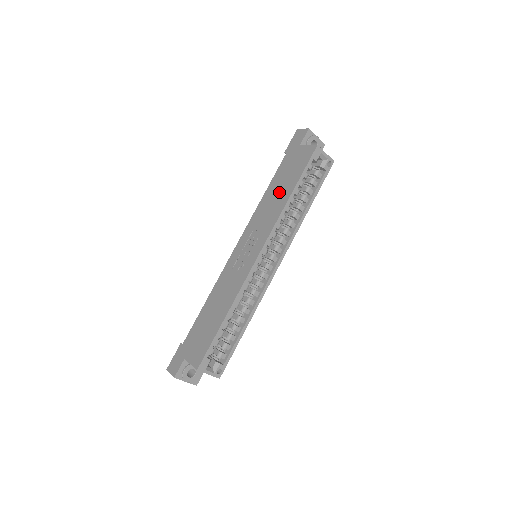
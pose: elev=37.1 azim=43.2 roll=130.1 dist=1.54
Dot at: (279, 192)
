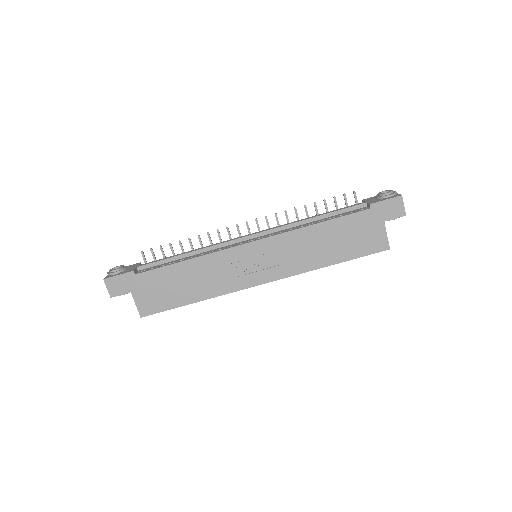
Dot at: (327, 246)
